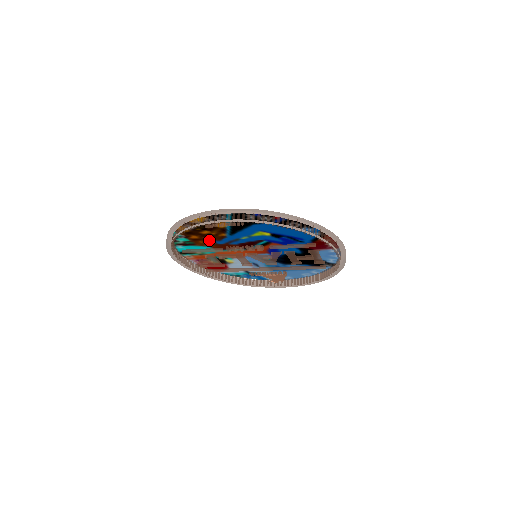
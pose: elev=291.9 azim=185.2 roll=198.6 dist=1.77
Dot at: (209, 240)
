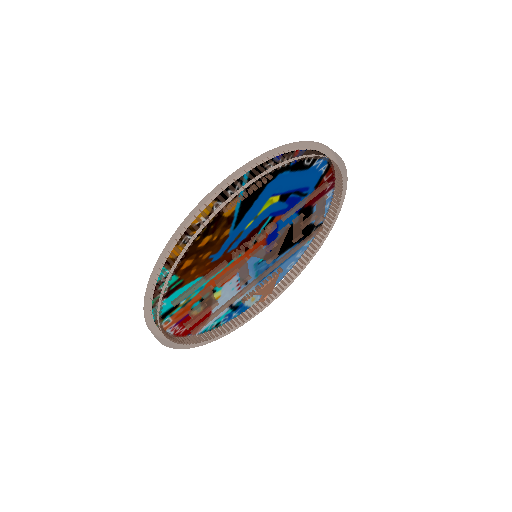
Dot at: (204, 259)
